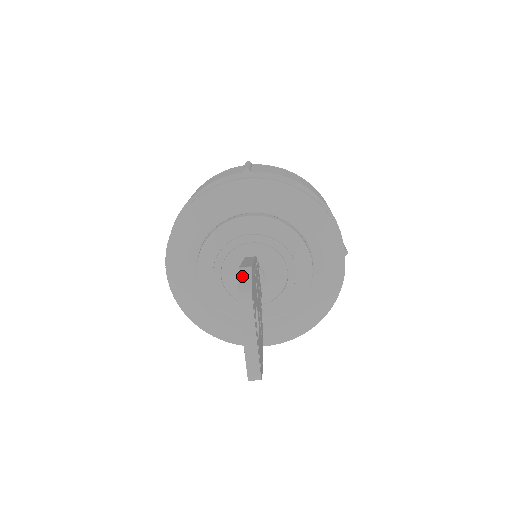
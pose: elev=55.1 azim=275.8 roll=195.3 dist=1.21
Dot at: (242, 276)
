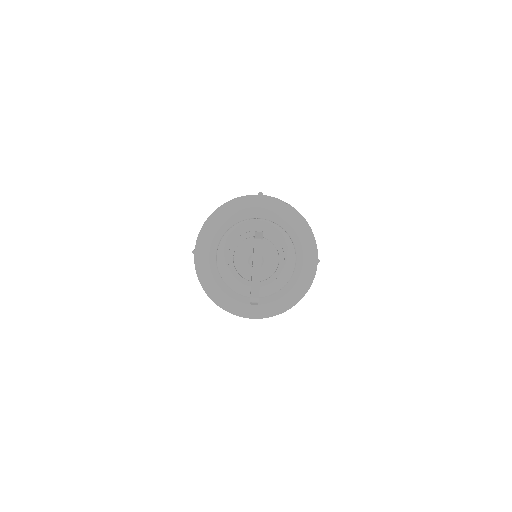
Dot at: (257, 234)
